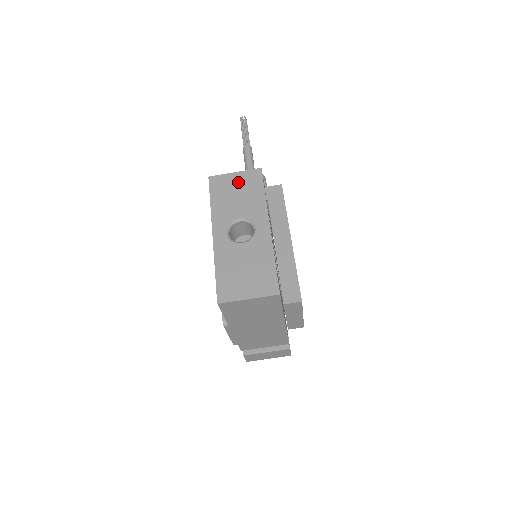
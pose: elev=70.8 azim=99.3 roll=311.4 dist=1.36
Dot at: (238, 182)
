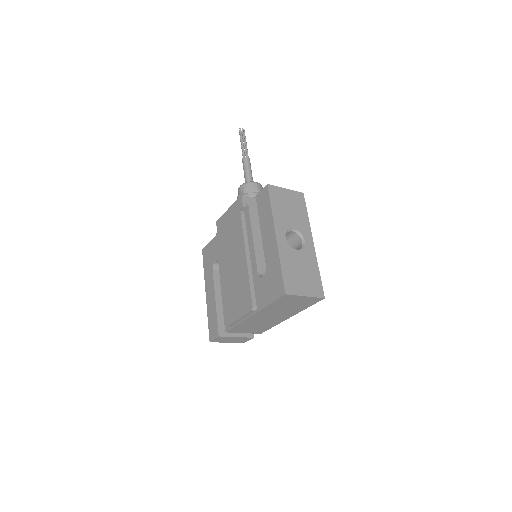
Dot at: (289, 198)
